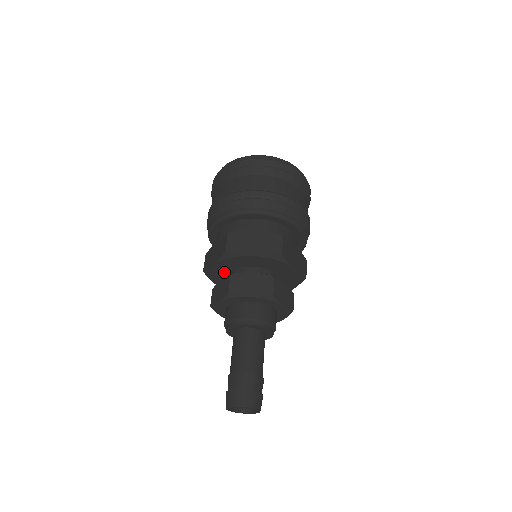
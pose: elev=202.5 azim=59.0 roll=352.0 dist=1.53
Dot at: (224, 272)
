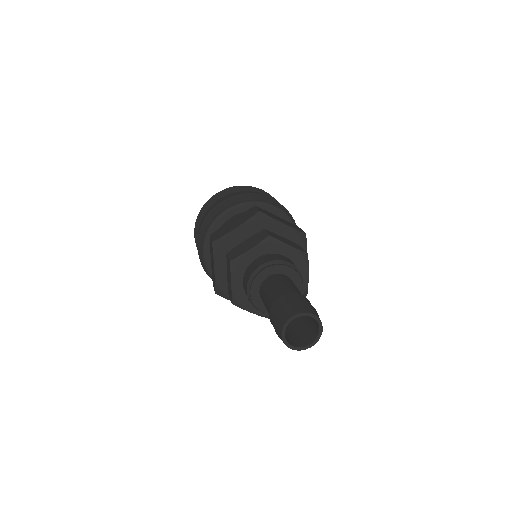
Dot at: occluded
